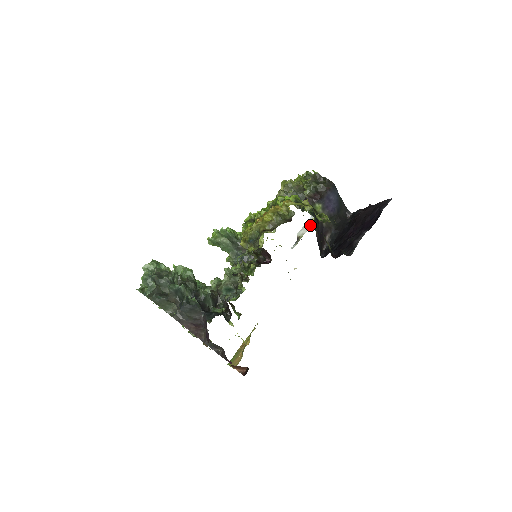
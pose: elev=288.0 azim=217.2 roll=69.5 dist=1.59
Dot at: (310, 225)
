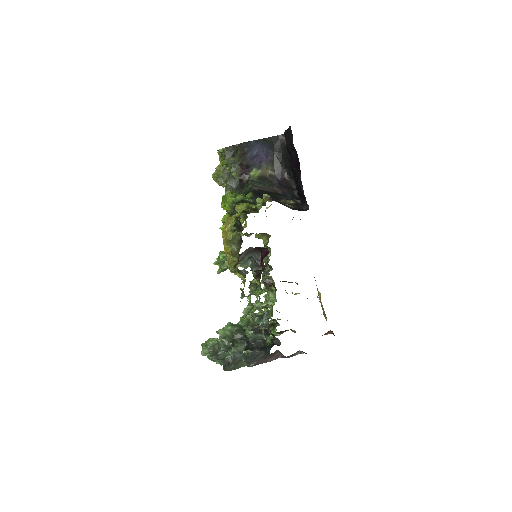
Dot at: occluded
